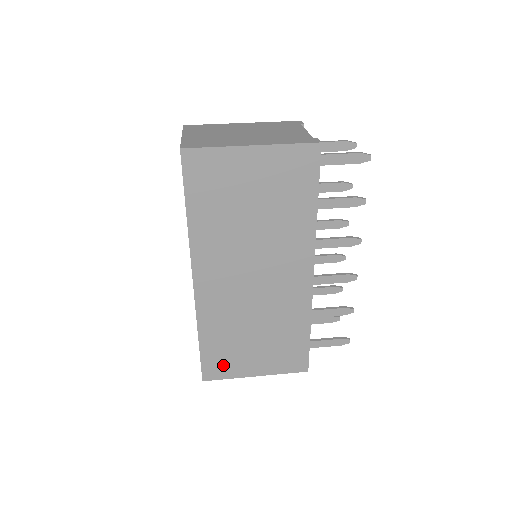
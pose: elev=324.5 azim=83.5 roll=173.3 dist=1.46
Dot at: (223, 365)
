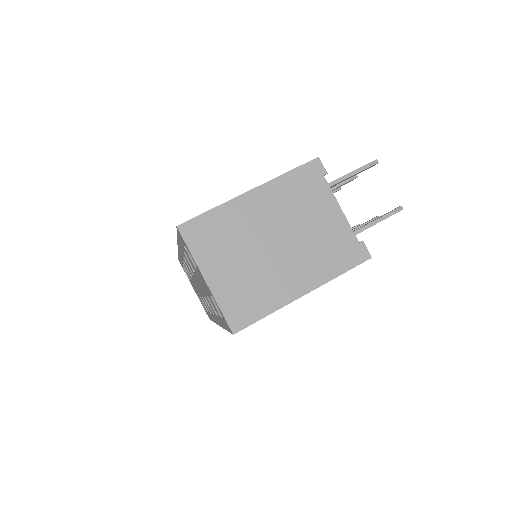
Dot at: occluded
